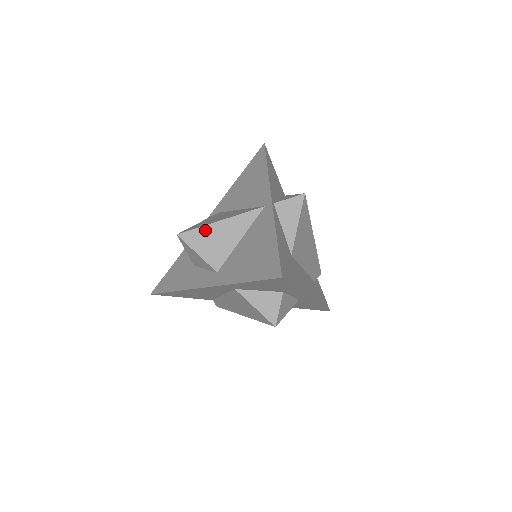
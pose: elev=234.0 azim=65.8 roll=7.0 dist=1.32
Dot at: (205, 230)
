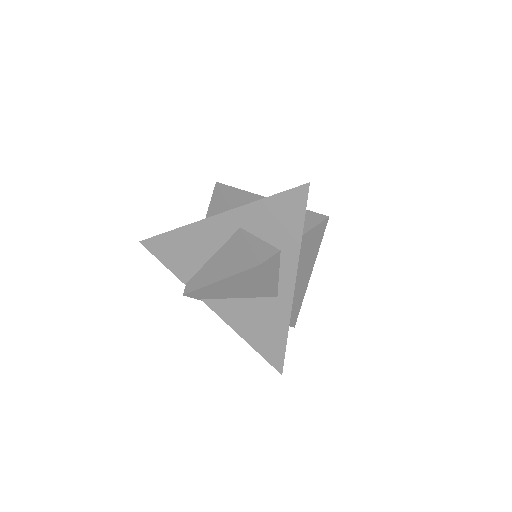
Dot at: (240, 191)
